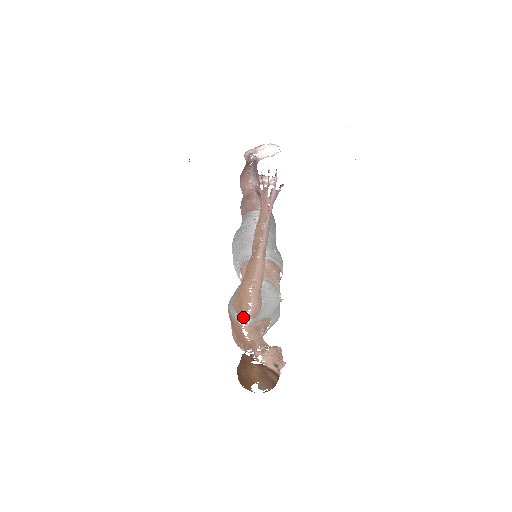
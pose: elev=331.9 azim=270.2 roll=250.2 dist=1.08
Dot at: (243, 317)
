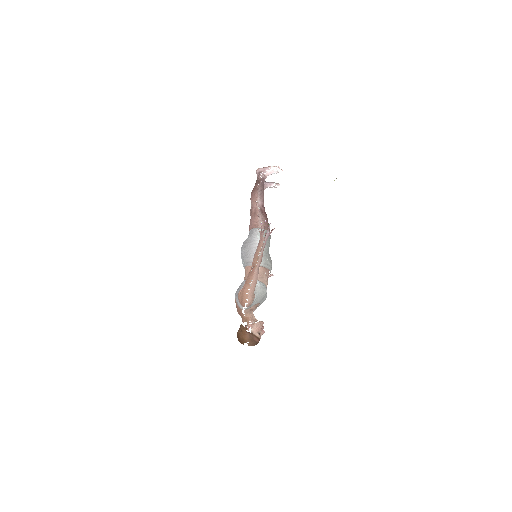
Dot at: (243, 306)
